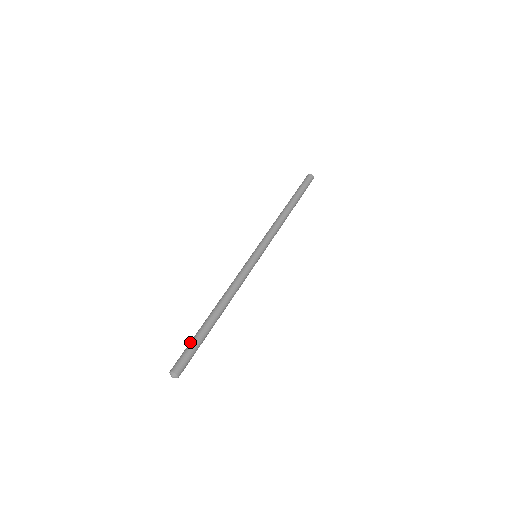
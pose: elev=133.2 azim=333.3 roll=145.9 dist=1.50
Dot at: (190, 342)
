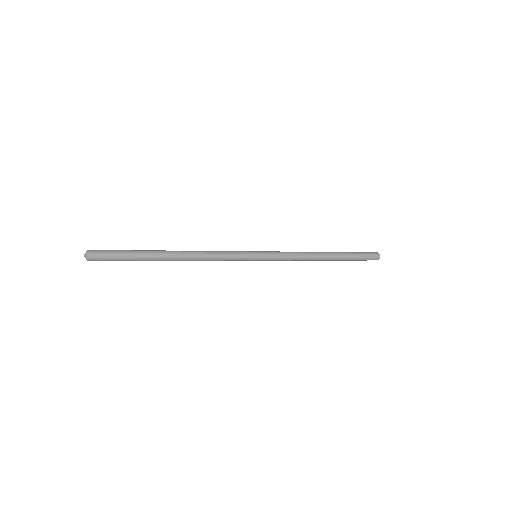
Dot at: occluded
